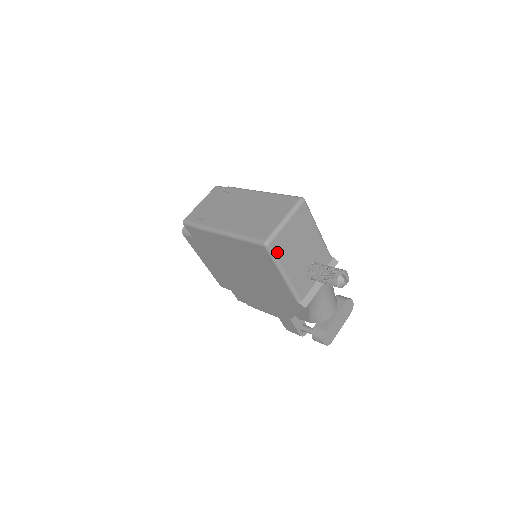
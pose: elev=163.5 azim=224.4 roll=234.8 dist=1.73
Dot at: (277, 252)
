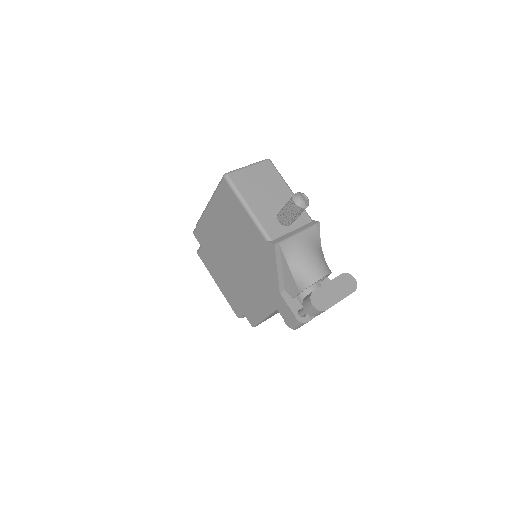
Dot at: (237, 184)
